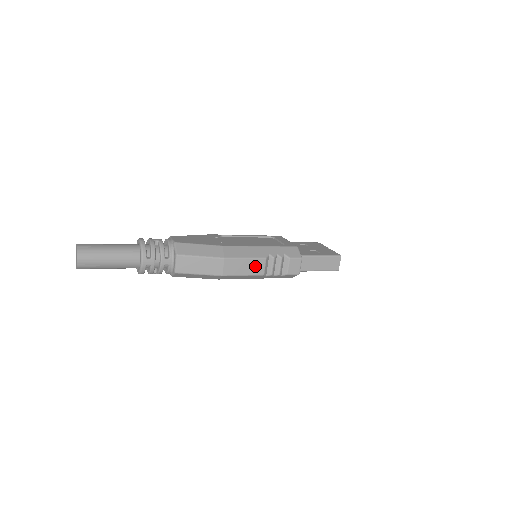
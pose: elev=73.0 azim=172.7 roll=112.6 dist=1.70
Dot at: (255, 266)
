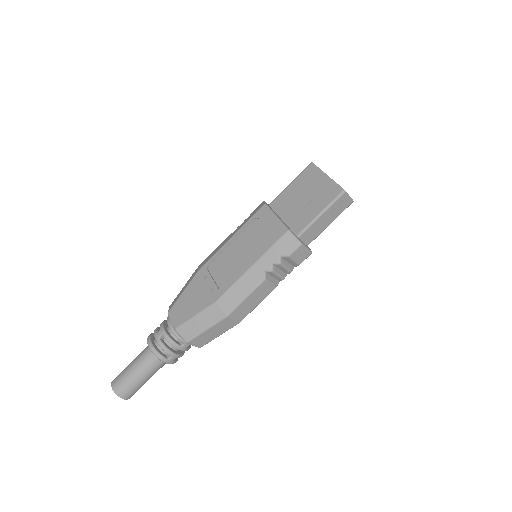
Dot at: (261, 292)
